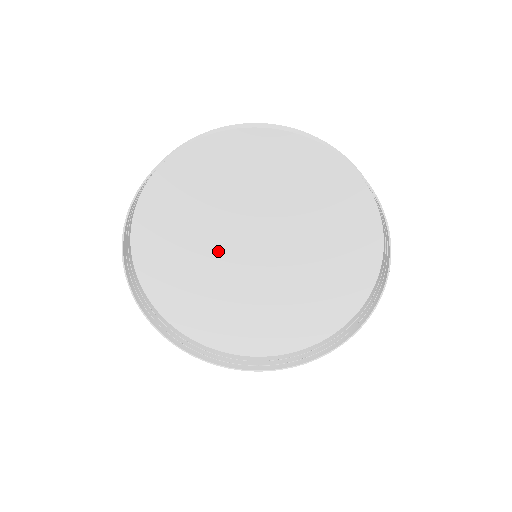
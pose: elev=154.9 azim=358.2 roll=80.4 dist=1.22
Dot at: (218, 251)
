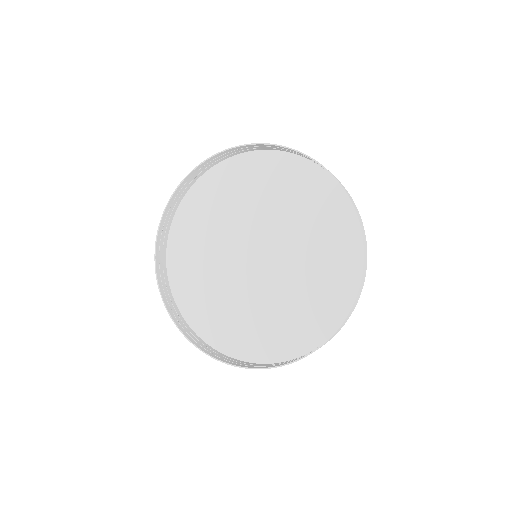
Dot at: (229, 266)
